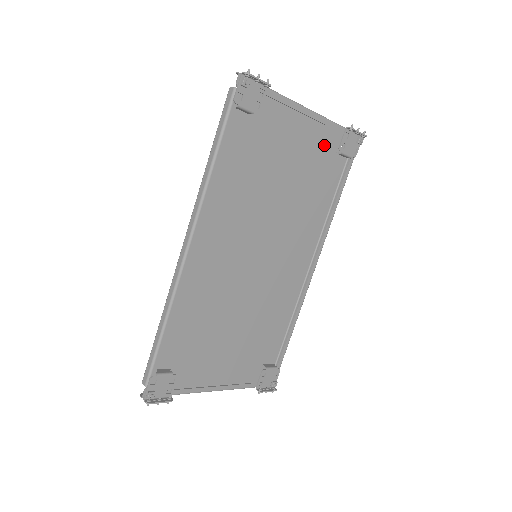
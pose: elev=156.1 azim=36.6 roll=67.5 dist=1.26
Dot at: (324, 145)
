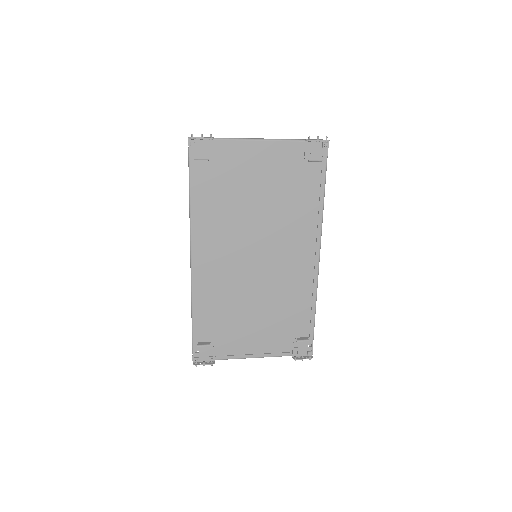
Dot at: (293, 158)
